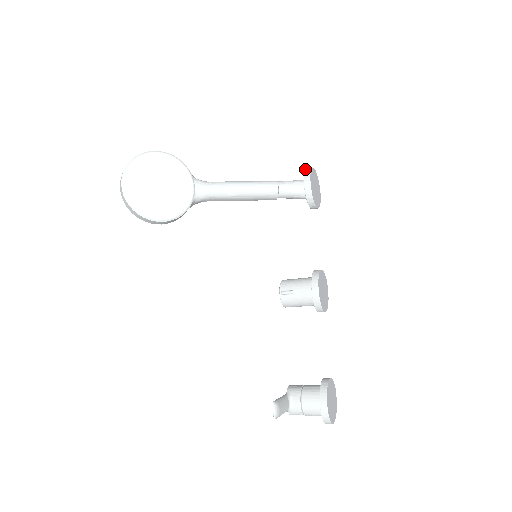
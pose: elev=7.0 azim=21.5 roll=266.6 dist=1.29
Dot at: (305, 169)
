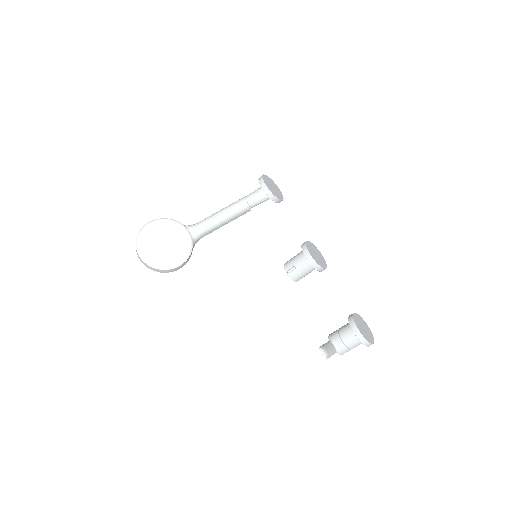
Dot at: (258, 179)
